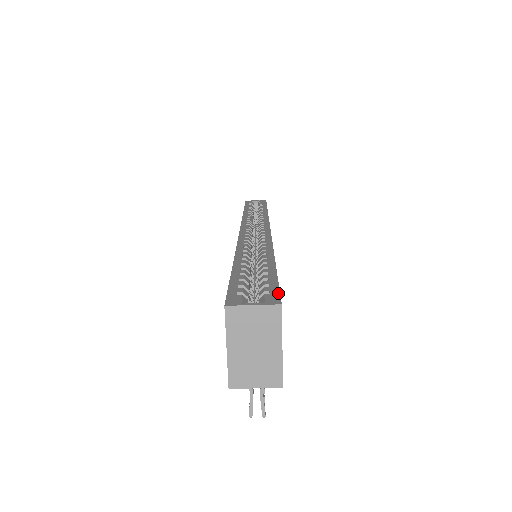
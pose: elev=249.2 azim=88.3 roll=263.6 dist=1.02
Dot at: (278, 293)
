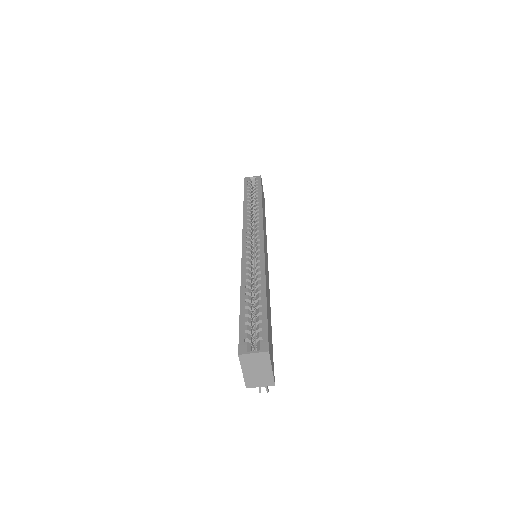
Dot at: (267, 339)
